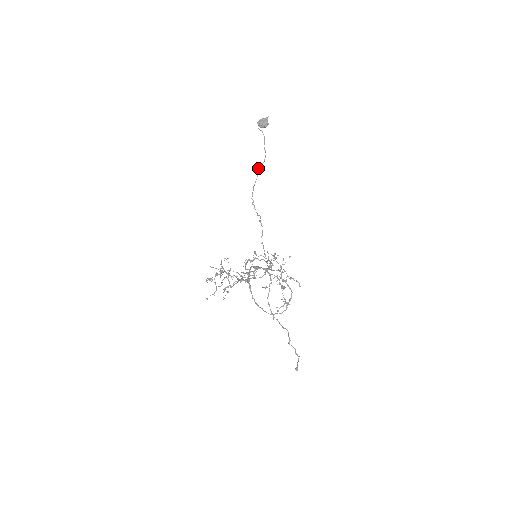
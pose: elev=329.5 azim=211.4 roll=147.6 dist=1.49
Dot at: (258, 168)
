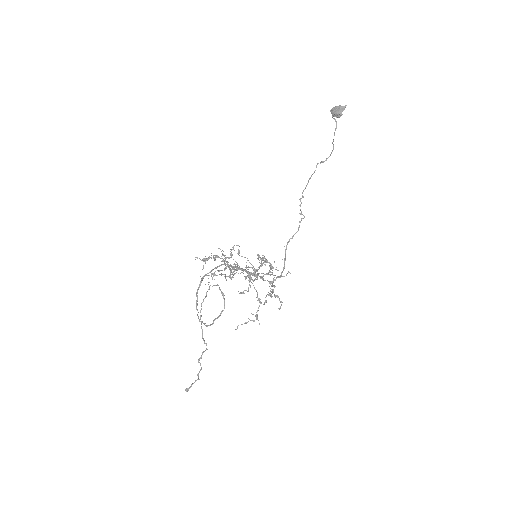
Dot at: occluded
